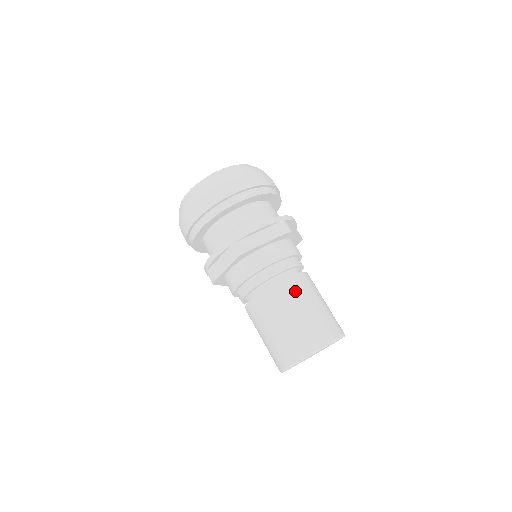
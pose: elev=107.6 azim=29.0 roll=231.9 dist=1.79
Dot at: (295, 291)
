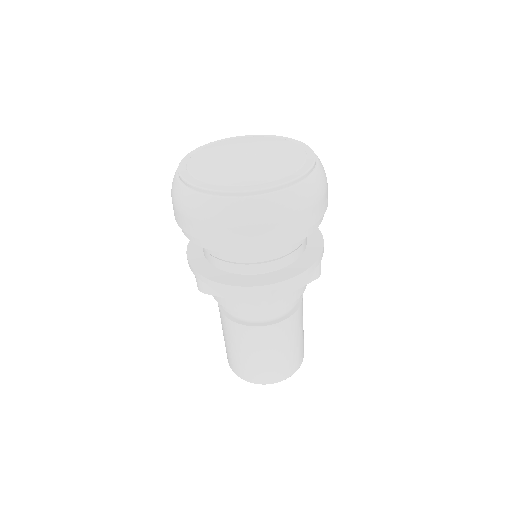
Dot at: (292, 329)
